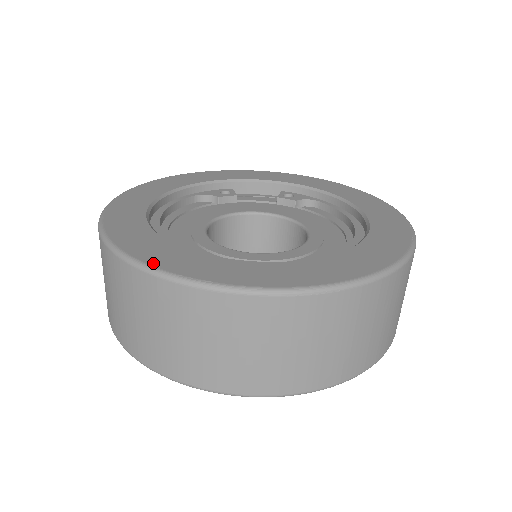
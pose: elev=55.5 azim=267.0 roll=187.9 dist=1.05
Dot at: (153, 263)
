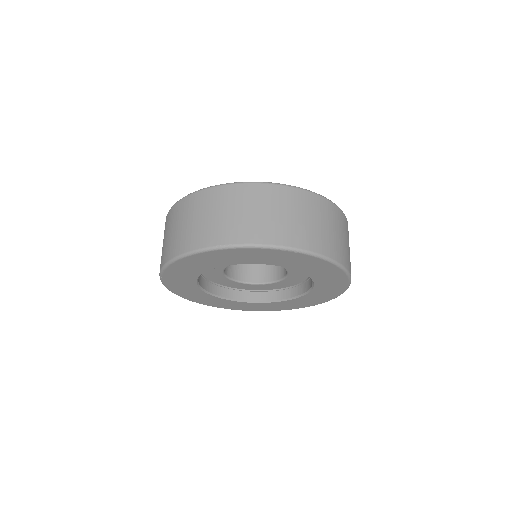
Dot at: occluded
